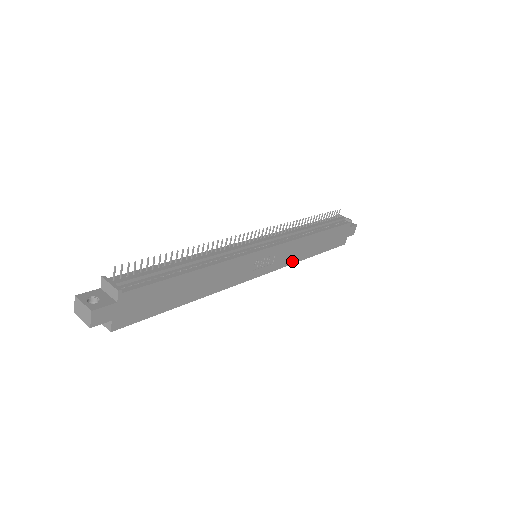
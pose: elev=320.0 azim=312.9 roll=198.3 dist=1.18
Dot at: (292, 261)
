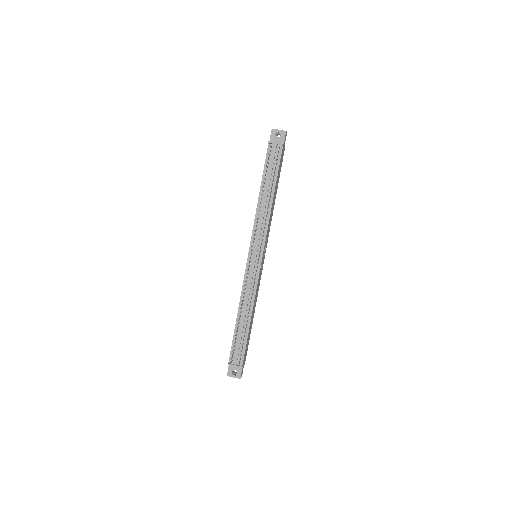
Dot at: (270, 223)
